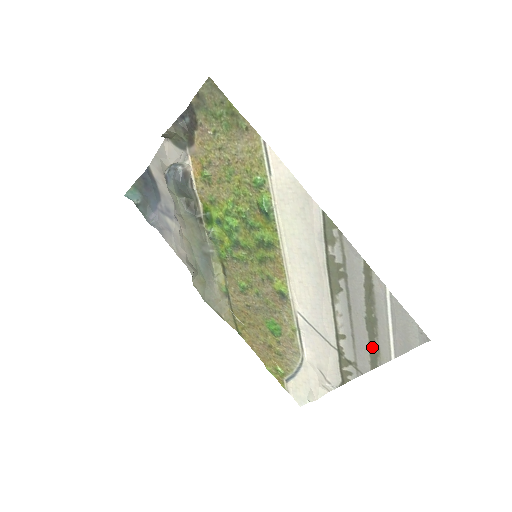
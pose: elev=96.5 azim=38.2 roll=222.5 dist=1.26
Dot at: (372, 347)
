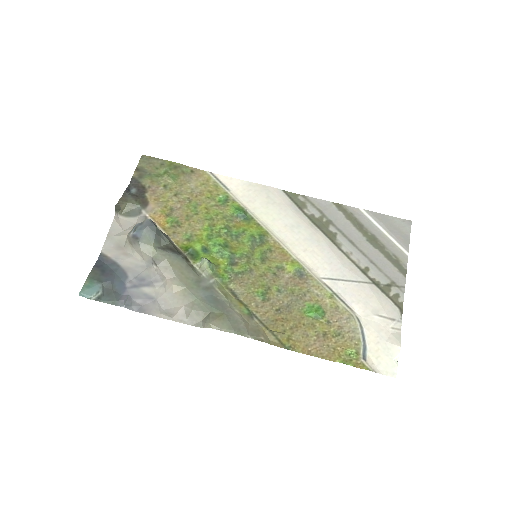
Dot at: (390, 258)
